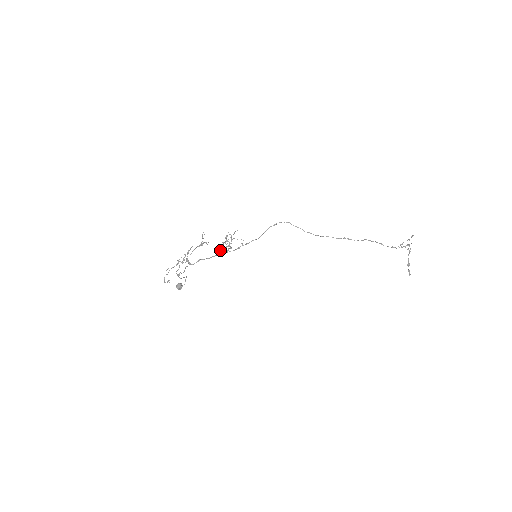
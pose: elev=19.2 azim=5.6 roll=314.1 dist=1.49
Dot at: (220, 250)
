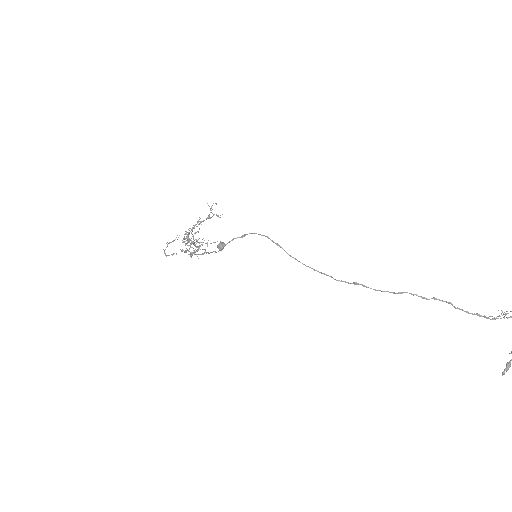
Dot at: occluded
